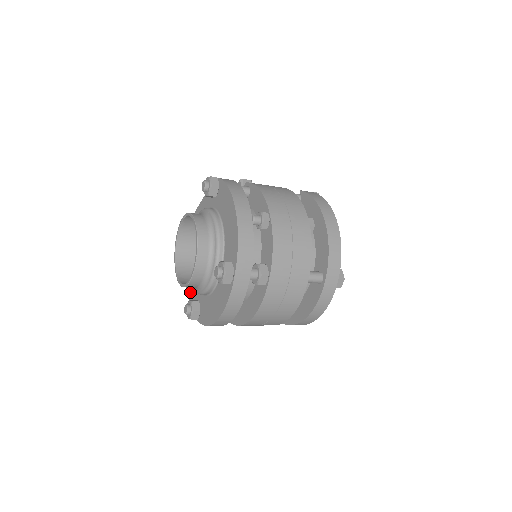
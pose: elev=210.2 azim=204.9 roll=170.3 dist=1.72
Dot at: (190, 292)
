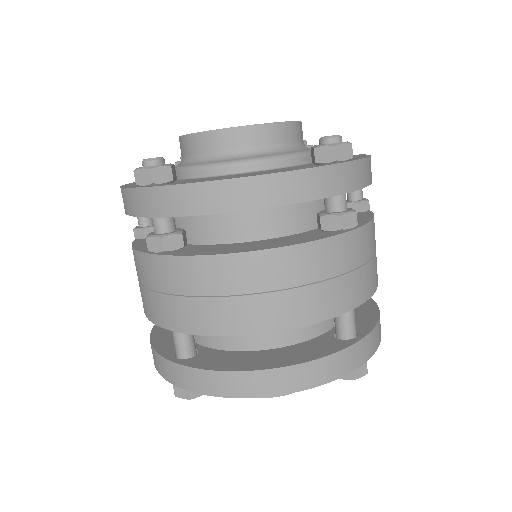
Dot at: occluded
